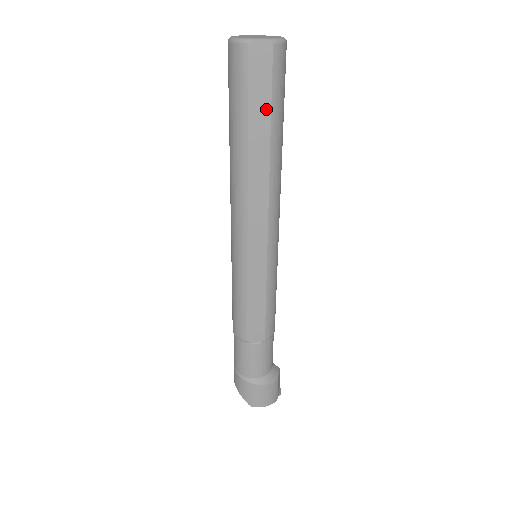
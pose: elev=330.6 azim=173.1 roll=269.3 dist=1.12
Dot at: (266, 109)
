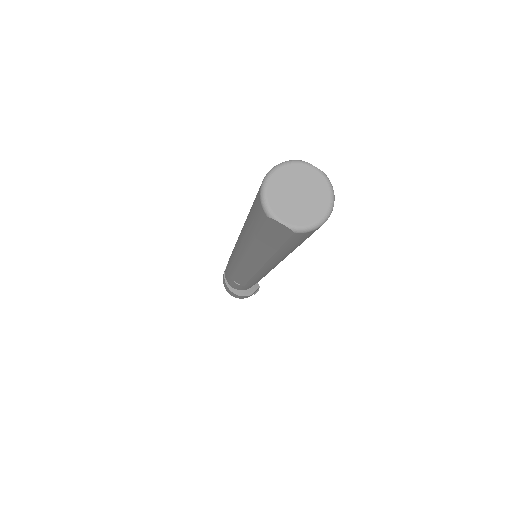
Dot at: (275, 245)
